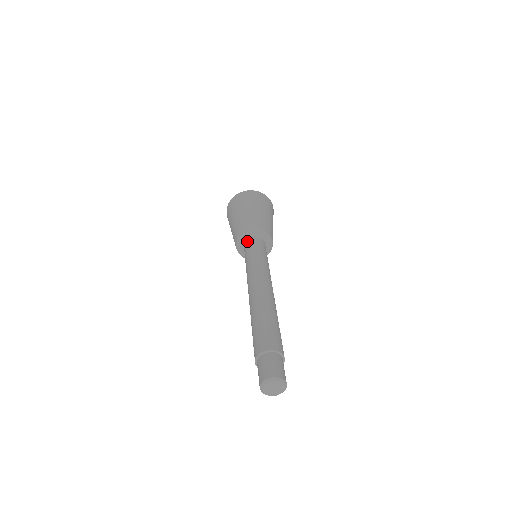
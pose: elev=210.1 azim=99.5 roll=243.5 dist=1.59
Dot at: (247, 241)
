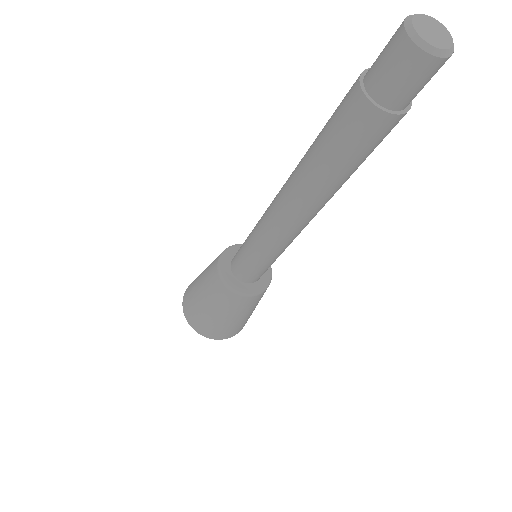
Dot at: occluded
